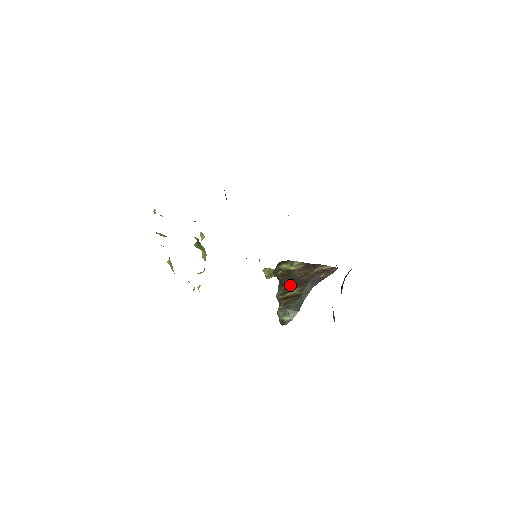
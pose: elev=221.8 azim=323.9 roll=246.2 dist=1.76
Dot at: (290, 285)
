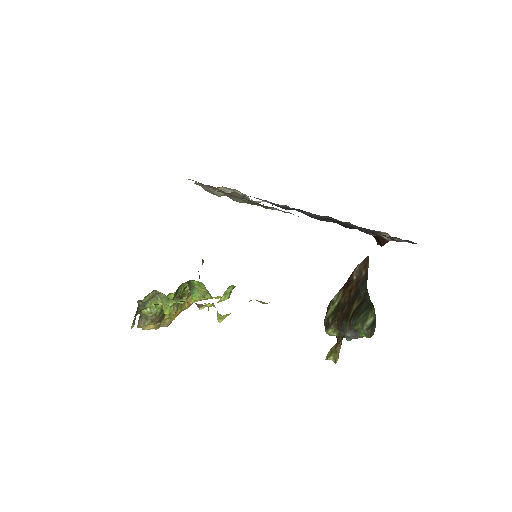
Dot at: (346, 310)
